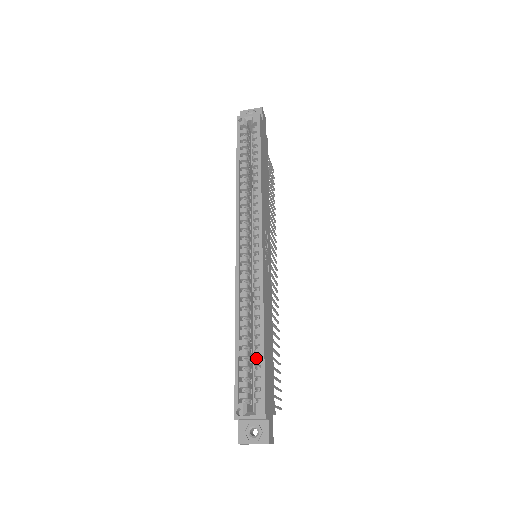
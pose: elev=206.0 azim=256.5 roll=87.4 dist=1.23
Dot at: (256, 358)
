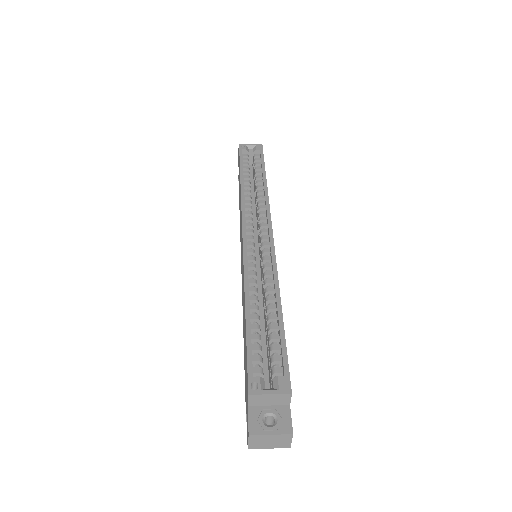
Dot at: (268, 338)
